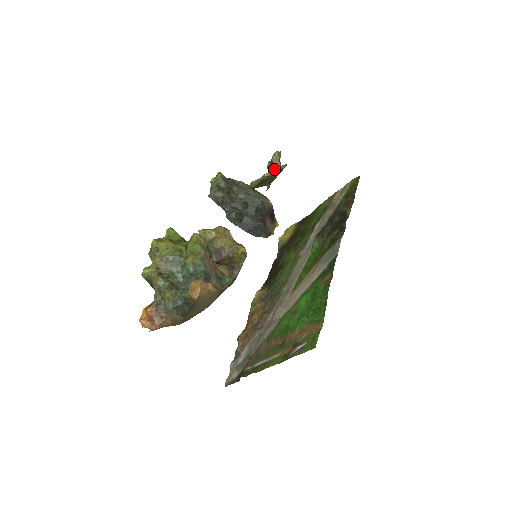
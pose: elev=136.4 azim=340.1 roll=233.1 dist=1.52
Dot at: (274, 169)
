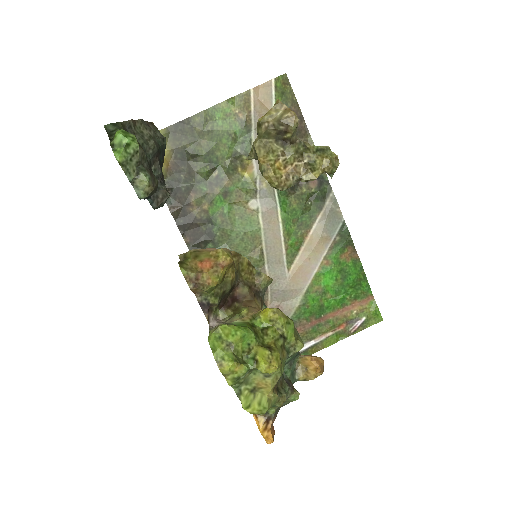
Dot at: (331, 168)
